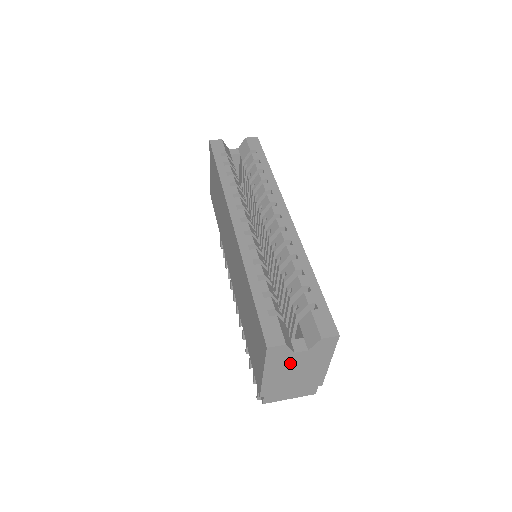
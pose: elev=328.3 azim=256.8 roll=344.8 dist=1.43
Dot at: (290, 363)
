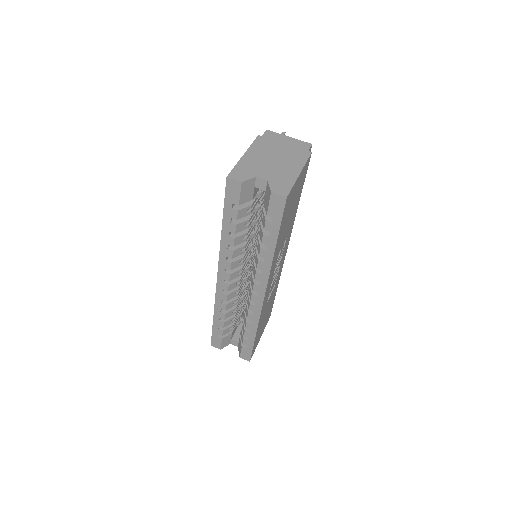
Dot at: occluded
